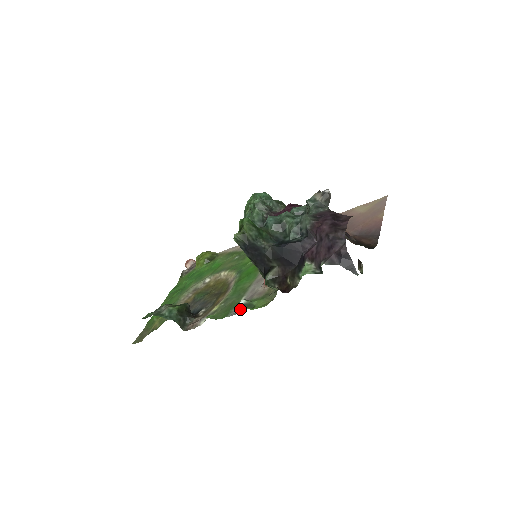
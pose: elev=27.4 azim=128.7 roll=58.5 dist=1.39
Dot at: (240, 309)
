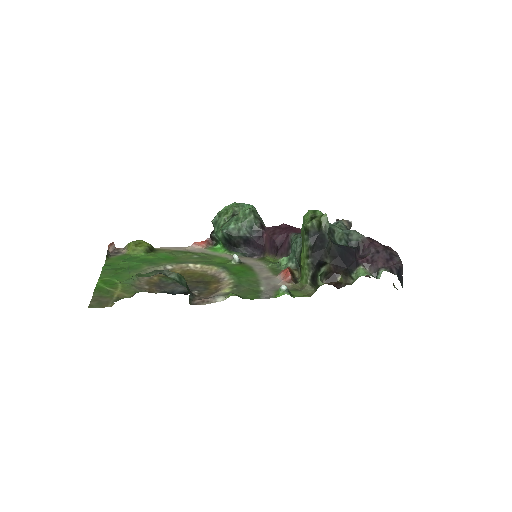
Dot at: (271, 295)
